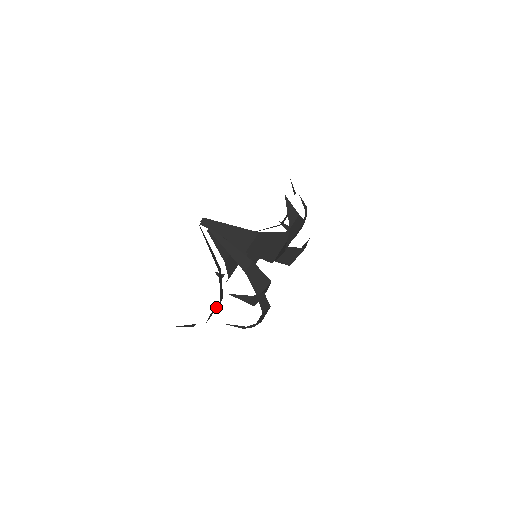
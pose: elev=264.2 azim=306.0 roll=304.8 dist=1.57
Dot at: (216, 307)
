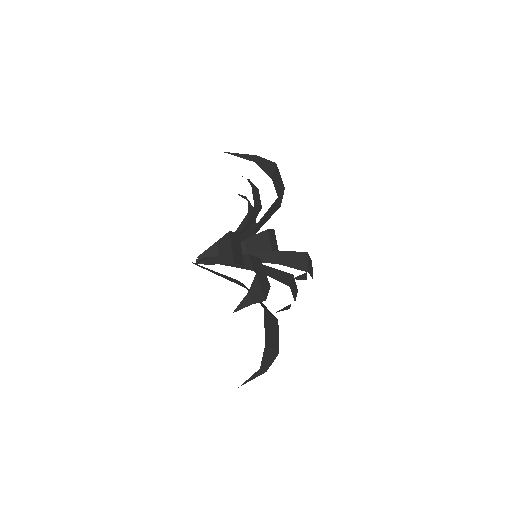
Dot at: (273, 243)
